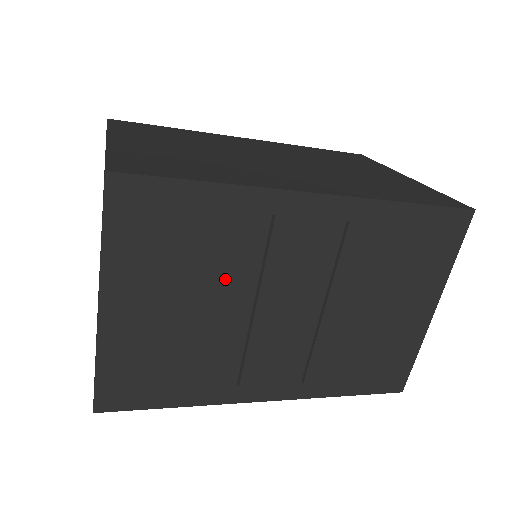
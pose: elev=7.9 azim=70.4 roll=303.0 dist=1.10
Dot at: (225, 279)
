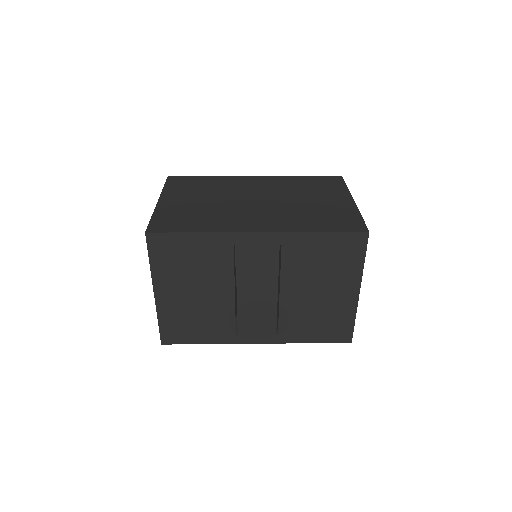
Dot at: (215, 278)
